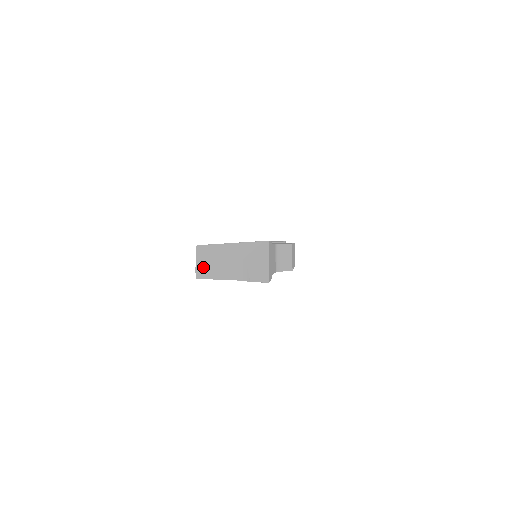
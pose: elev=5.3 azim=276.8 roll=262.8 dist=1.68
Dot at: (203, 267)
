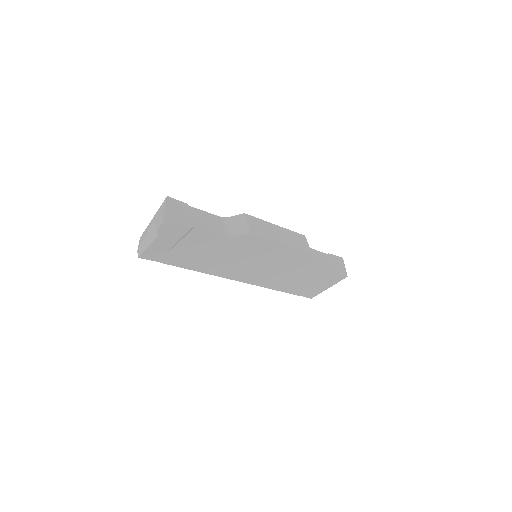
Dot at: (140, 246)
